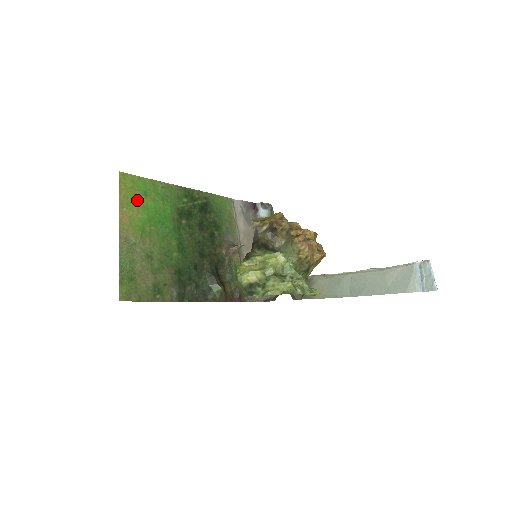
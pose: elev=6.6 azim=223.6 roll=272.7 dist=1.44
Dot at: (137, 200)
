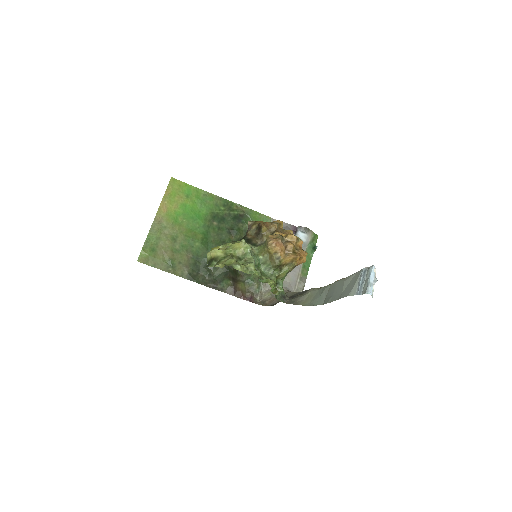
Dot at: (179, 199)
